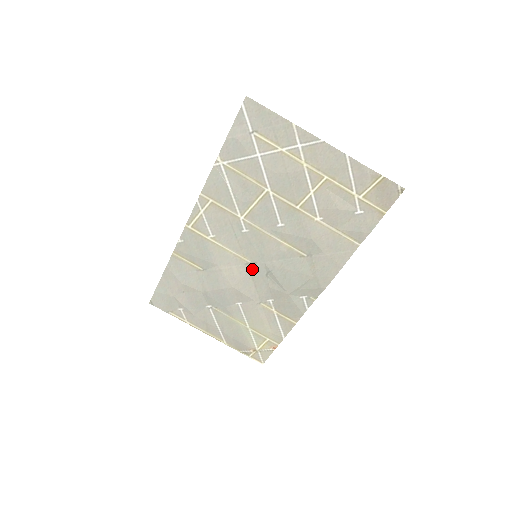
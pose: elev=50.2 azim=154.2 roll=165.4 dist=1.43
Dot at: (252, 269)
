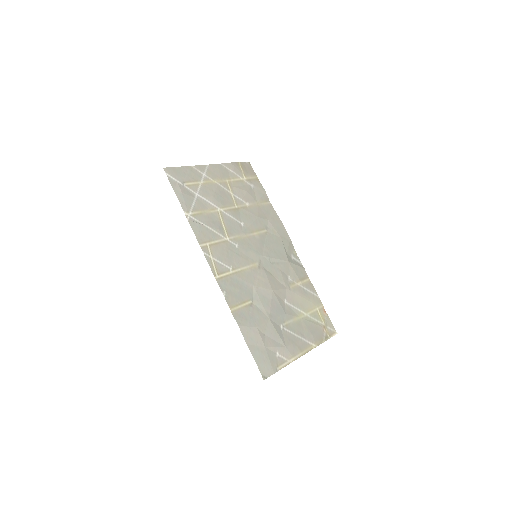
Dot at: (264, 268)
